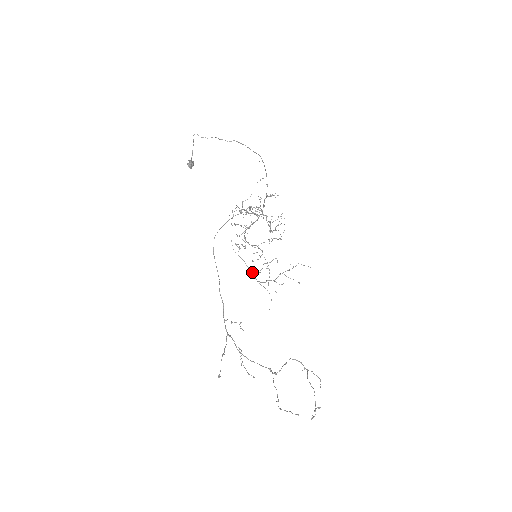
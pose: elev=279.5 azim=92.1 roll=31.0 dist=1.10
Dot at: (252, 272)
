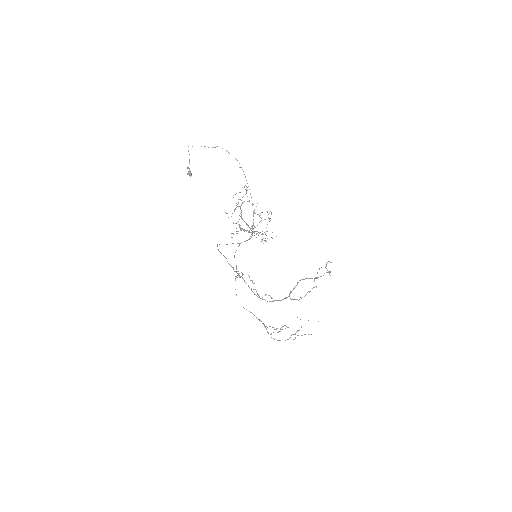
Dot at: (263, 323)
